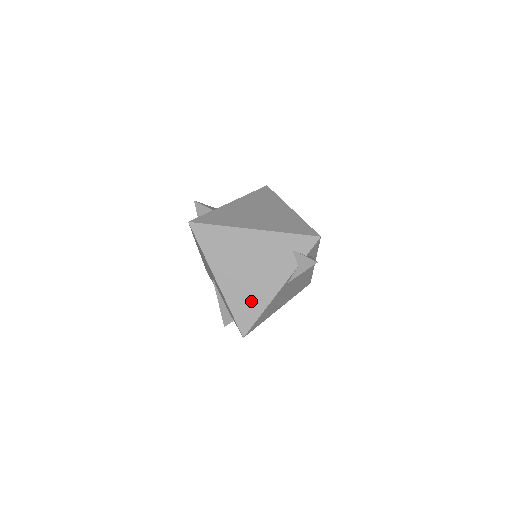
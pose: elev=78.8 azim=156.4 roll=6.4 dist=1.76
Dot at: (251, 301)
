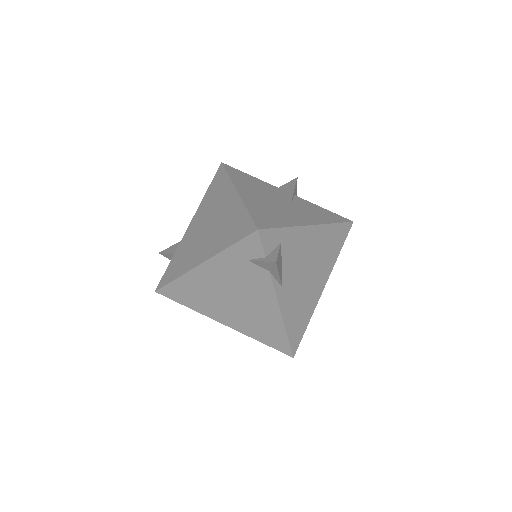
Dot at: (266, 325)
